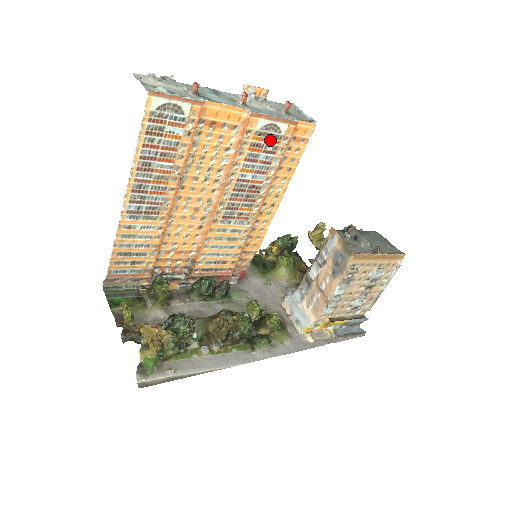
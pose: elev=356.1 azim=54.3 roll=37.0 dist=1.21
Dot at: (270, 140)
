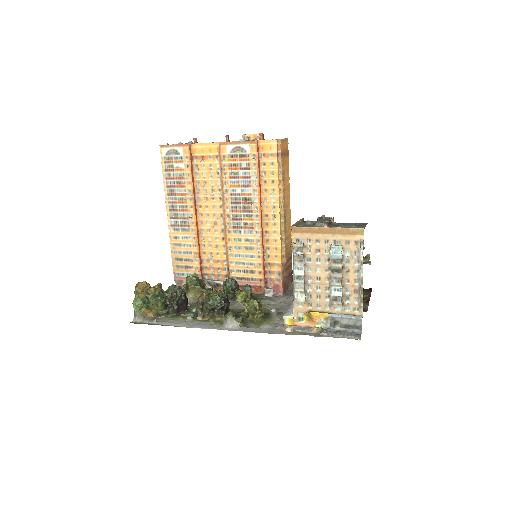
Dot at: (241, 159)
